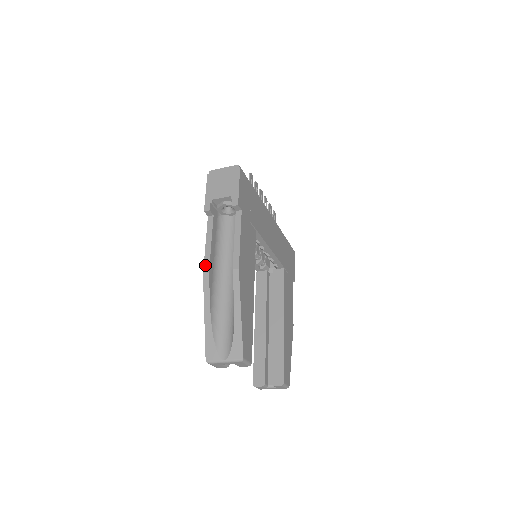
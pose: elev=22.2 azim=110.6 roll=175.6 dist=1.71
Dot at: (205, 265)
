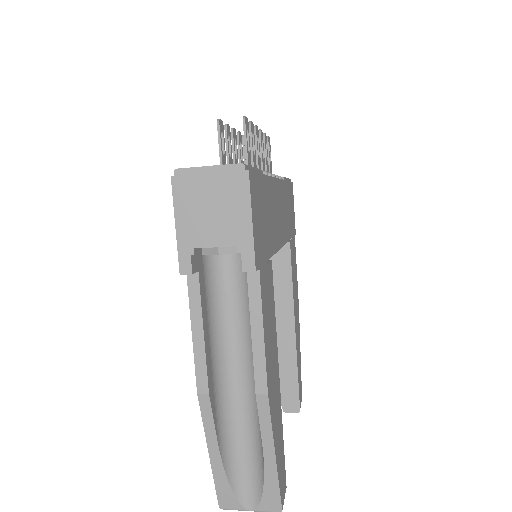
Dot at: (199, 378)
